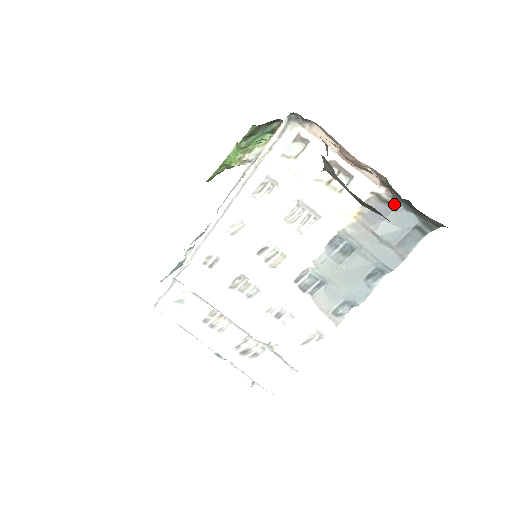
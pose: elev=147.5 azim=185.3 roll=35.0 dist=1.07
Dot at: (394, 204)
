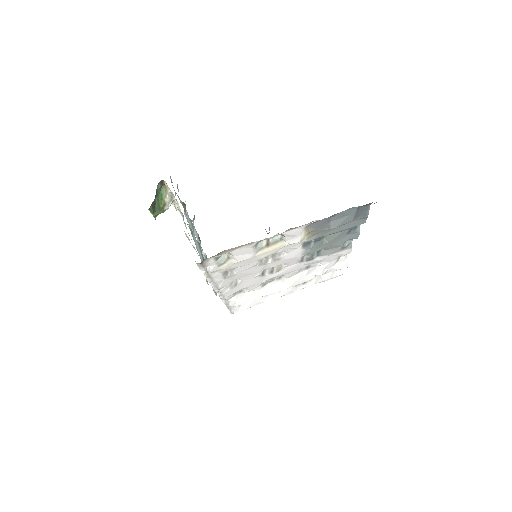
Dot at: (329, 217)
